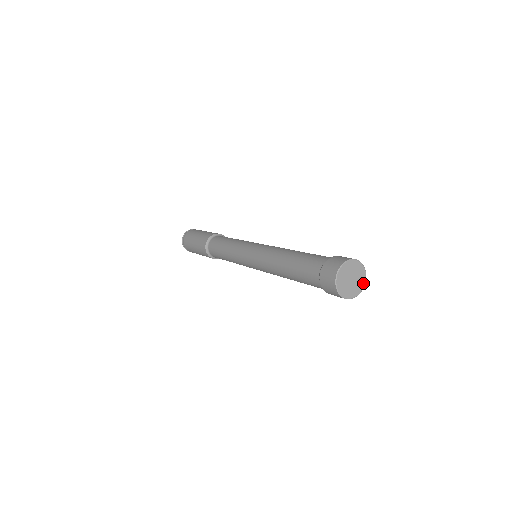
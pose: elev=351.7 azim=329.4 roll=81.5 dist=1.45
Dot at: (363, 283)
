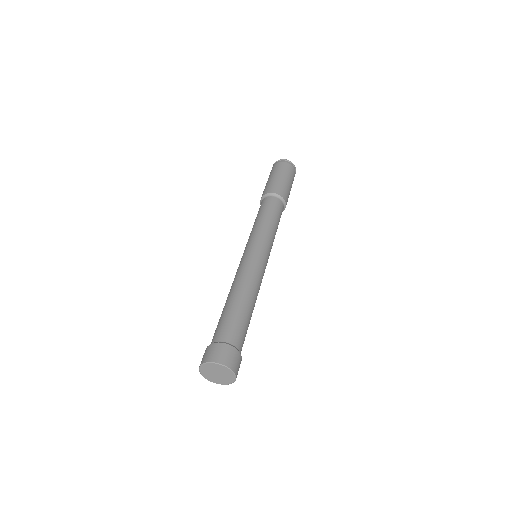
Dot at: (232, 373)
